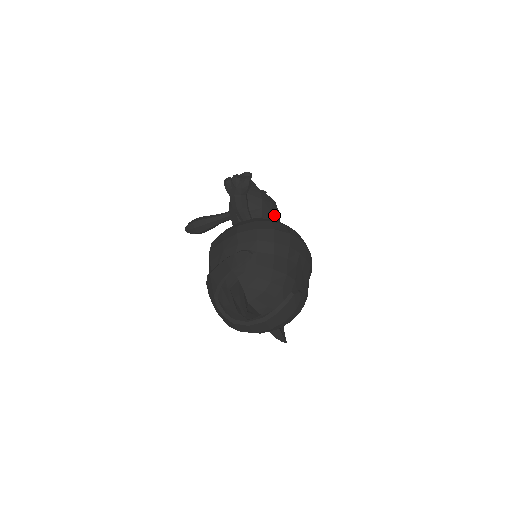
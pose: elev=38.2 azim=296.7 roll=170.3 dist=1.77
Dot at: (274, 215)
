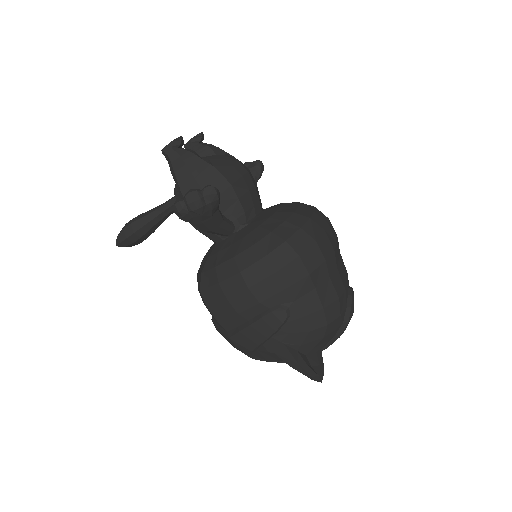
Dot at: (253, 189)
